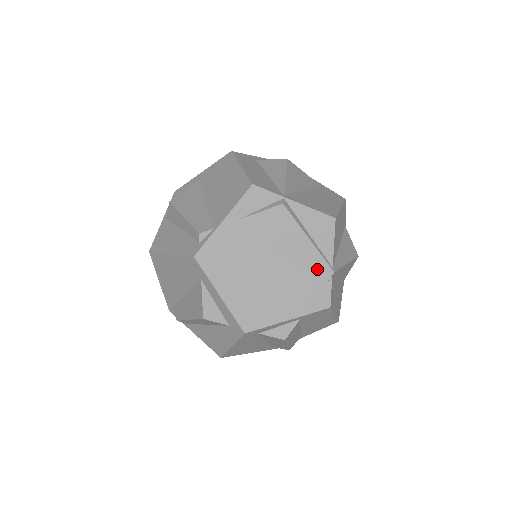
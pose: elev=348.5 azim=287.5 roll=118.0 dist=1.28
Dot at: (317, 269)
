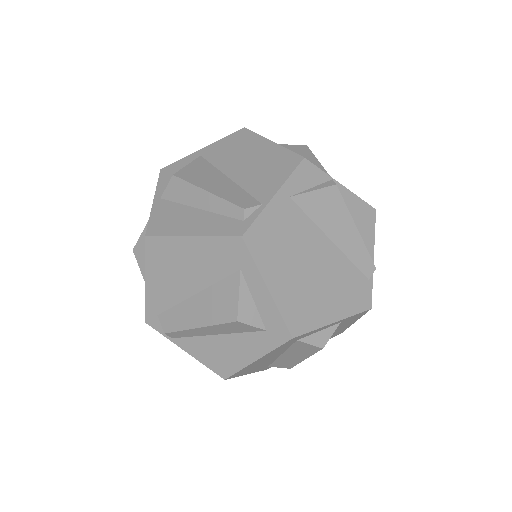
Dot at: (361, 264)
